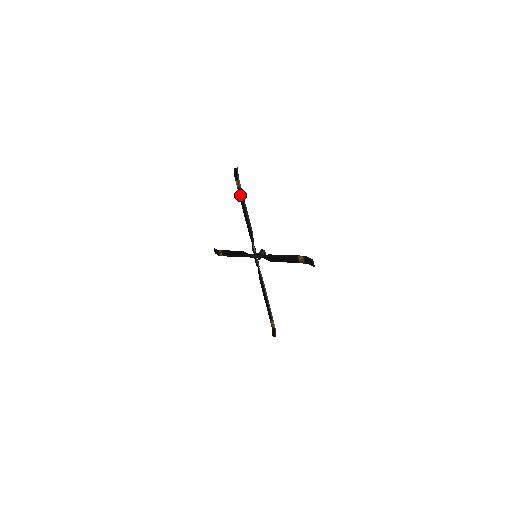
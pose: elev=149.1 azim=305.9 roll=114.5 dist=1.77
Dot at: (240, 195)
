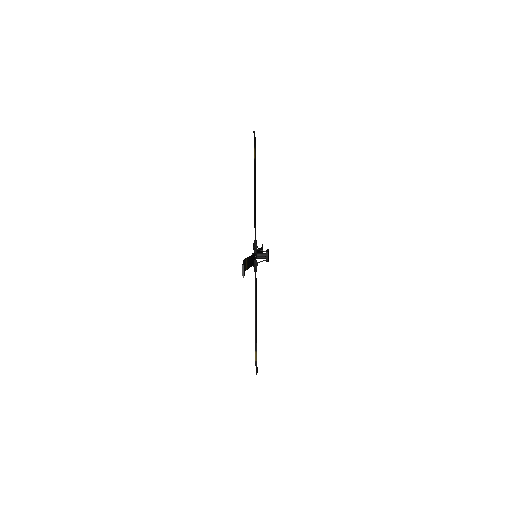
Dot at: (254, 169)
